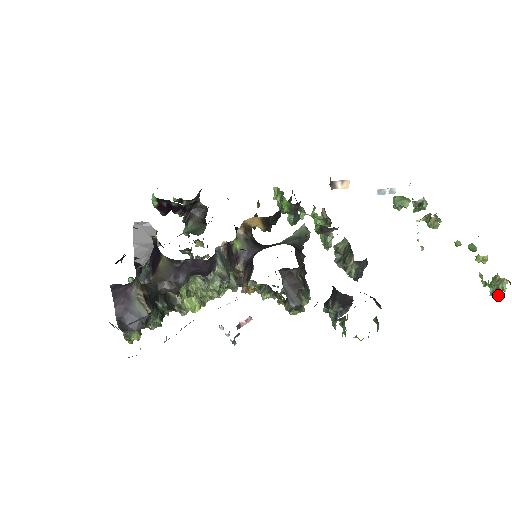
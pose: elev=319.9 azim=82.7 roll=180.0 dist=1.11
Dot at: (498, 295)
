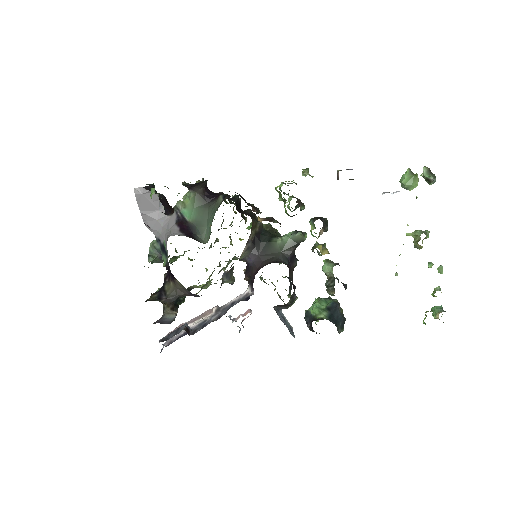
Dot at: occluded
